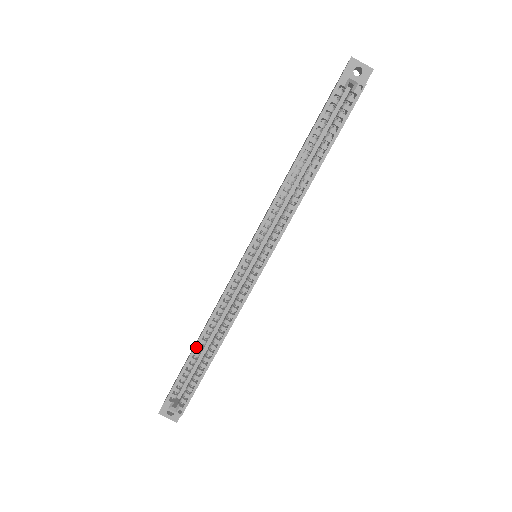
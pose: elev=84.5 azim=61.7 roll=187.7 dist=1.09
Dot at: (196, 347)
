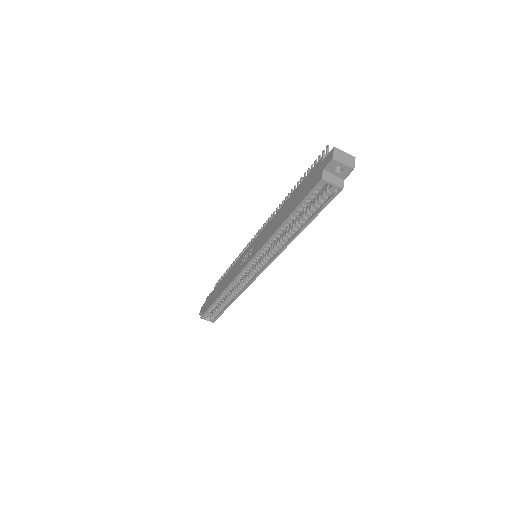
Dot at: (217, 300)
